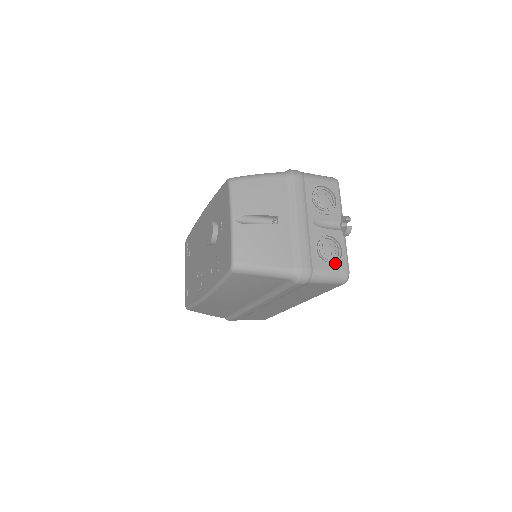
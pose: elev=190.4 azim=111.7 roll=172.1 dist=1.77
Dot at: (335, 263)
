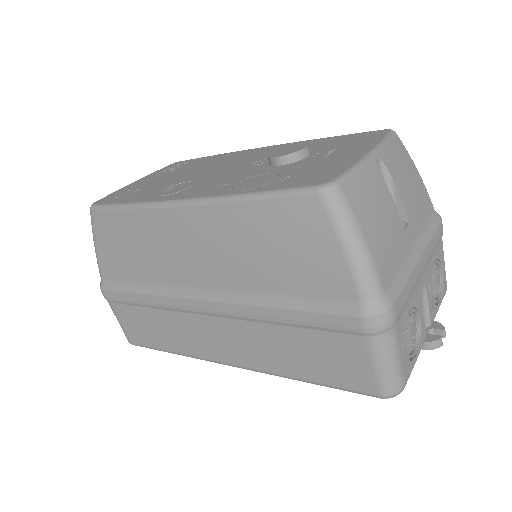
Dot at: occluded
